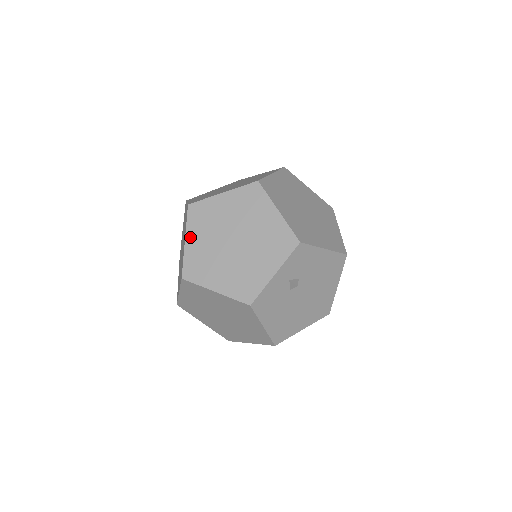
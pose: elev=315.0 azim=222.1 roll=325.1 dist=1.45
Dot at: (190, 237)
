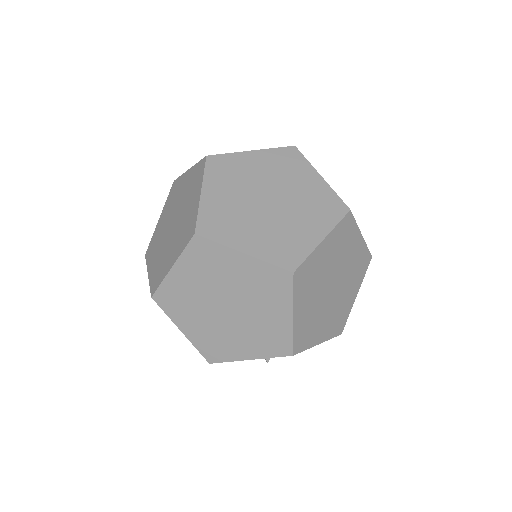
Dot at: (180, 268)
